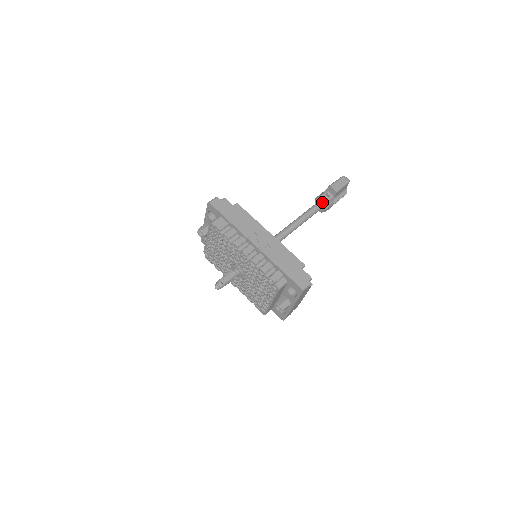
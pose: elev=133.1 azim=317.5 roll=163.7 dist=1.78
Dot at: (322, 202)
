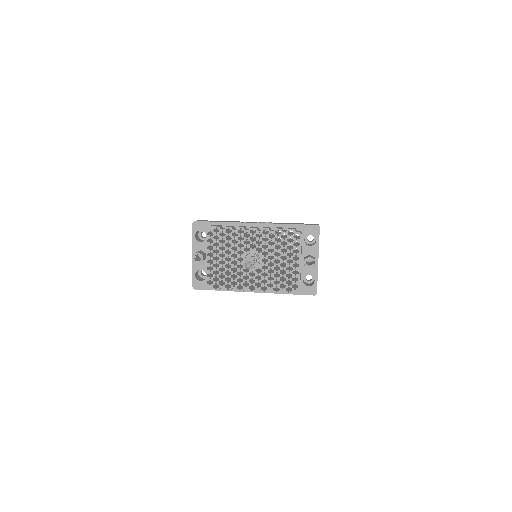
Dot at: occluded
